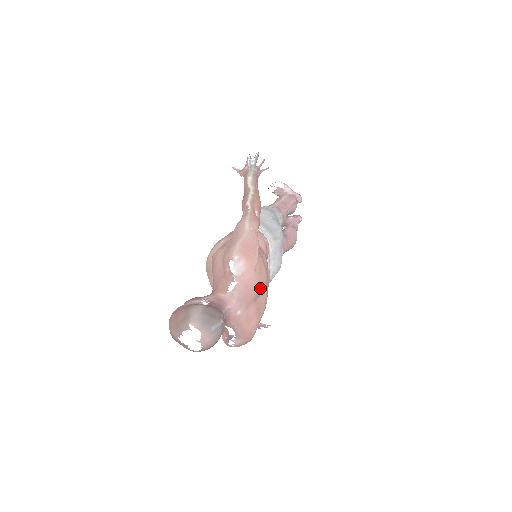
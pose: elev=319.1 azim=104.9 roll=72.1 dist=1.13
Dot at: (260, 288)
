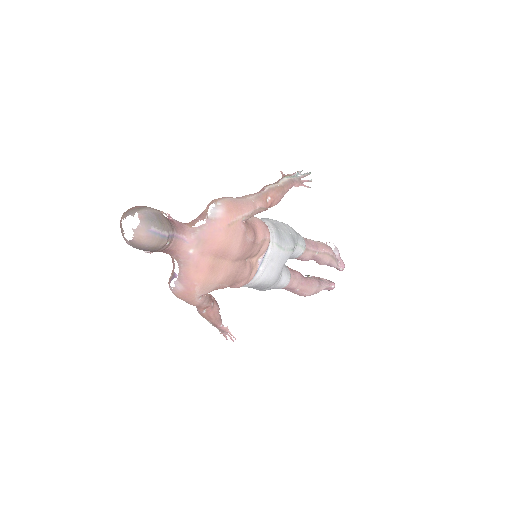
Dot at: (225, 248)
